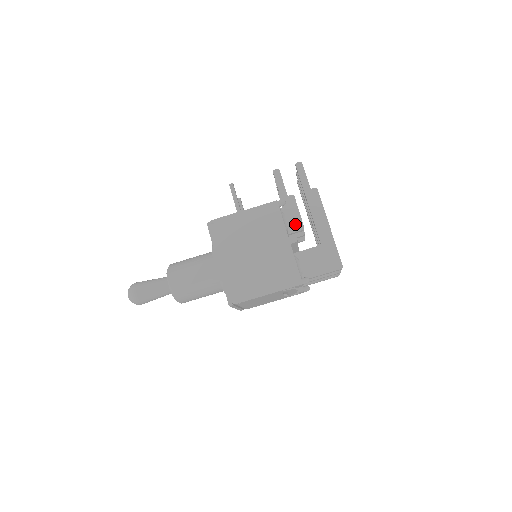
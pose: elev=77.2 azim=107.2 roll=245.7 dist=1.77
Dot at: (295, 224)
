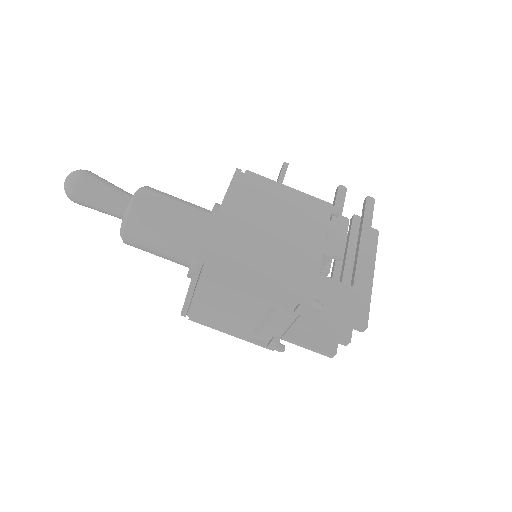
Dot at: (334, 245)
